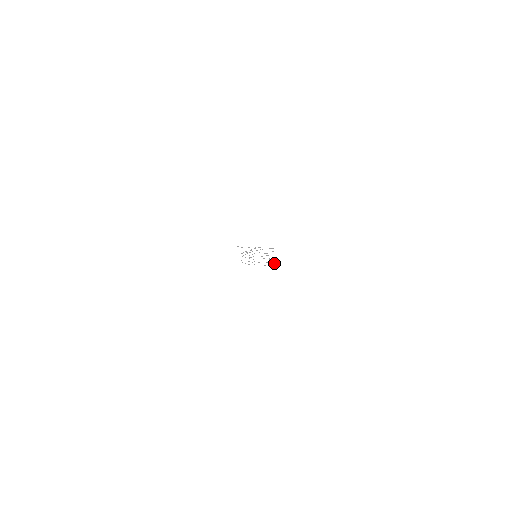
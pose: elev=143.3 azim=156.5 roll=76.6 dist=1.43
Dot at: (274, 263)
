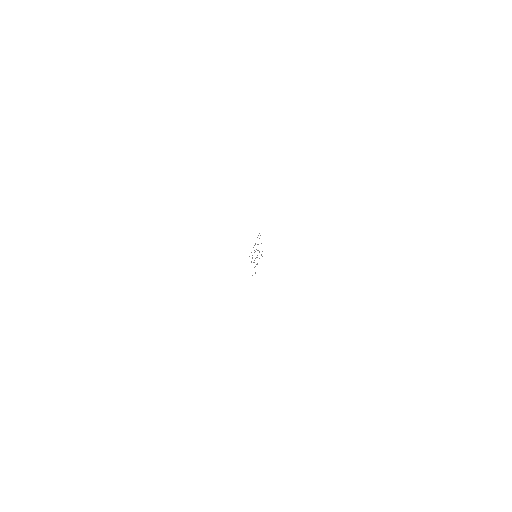
Dot at: occluded
